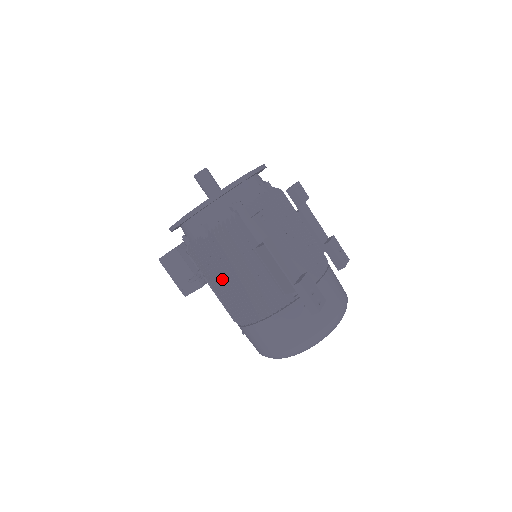
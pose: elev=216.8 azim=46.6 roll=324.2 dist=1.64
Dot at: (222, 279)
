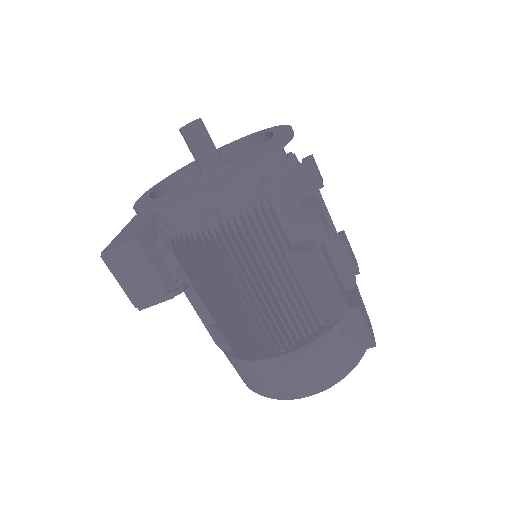
Dot at: (229, 295)
